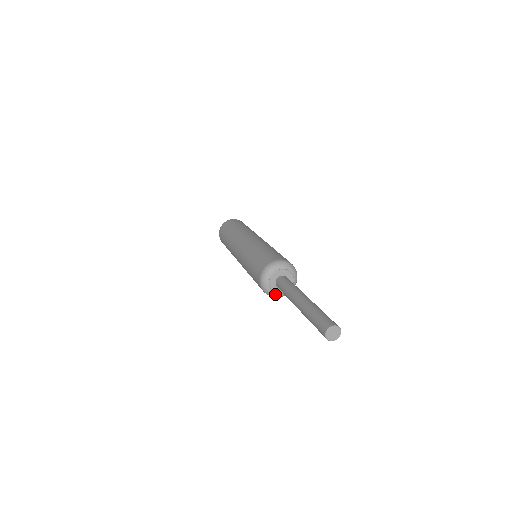
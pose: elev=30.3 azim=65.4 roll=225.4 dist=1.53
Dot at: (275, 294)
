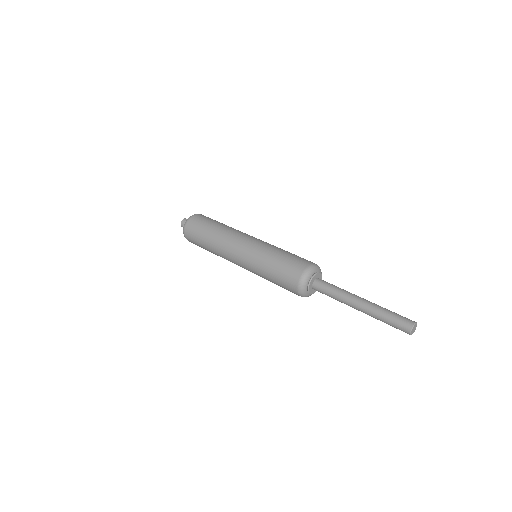
Dot at: (309, 295)
